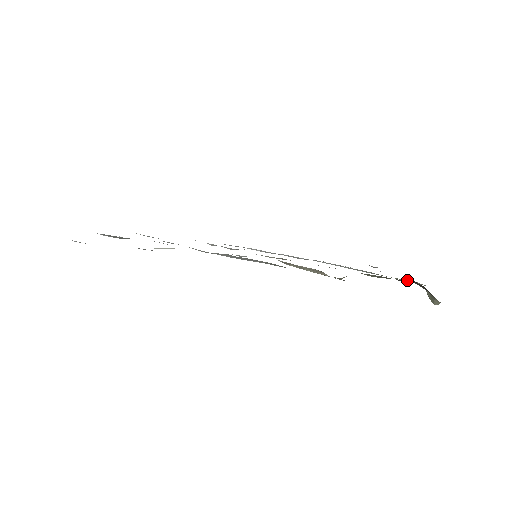
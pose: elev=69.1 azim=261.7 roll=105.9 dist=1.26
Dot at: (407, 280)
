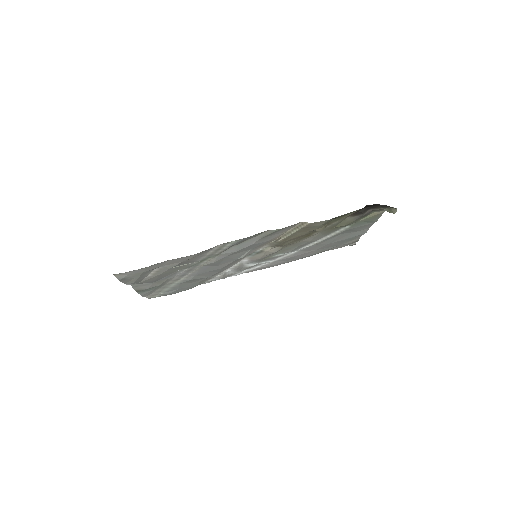
Dot at: (368, 211)
